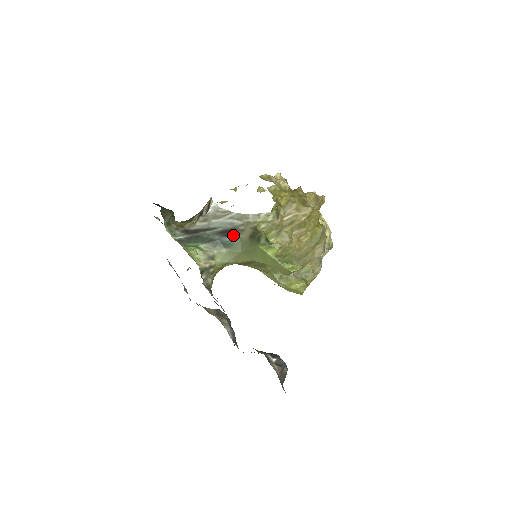
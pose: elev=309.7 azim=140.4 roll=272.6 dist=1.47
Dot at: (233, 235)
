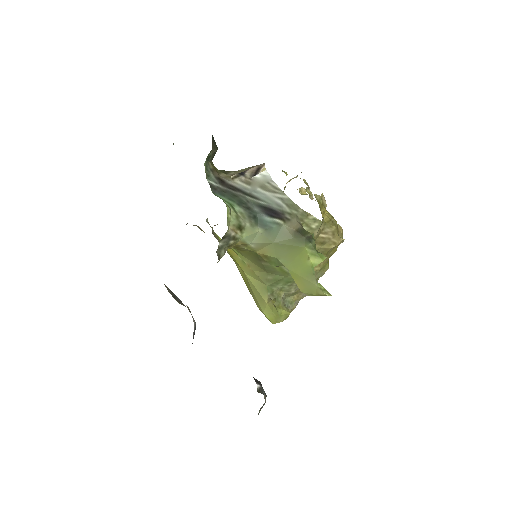
Dot at: (276, 218)
